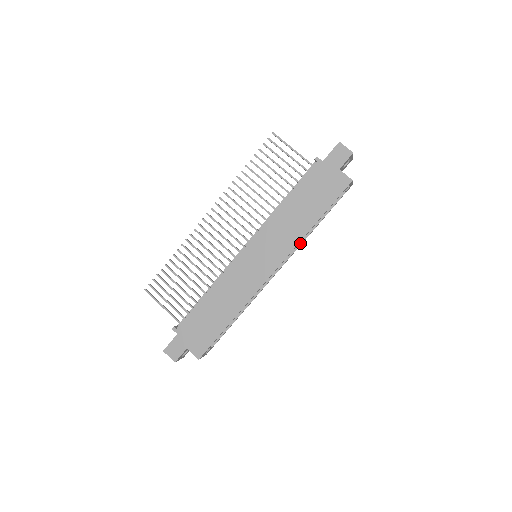
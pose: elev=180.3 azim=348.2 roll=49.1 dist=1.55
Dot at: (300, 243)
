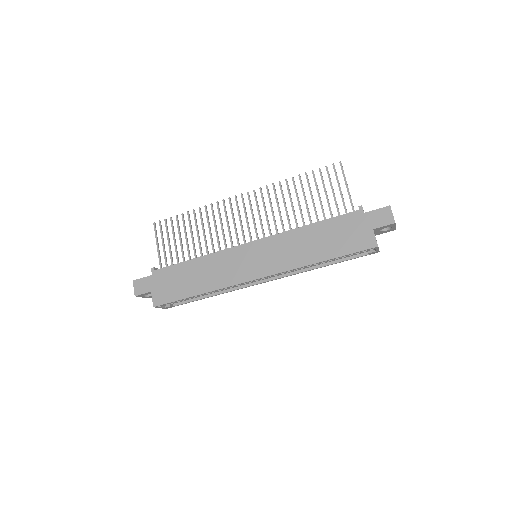
Dot at: (300, 271)
